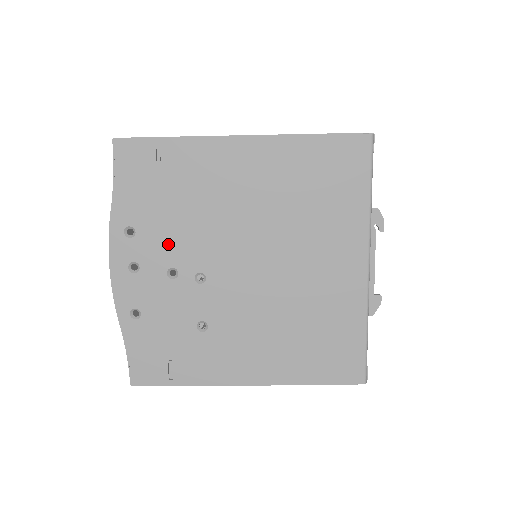
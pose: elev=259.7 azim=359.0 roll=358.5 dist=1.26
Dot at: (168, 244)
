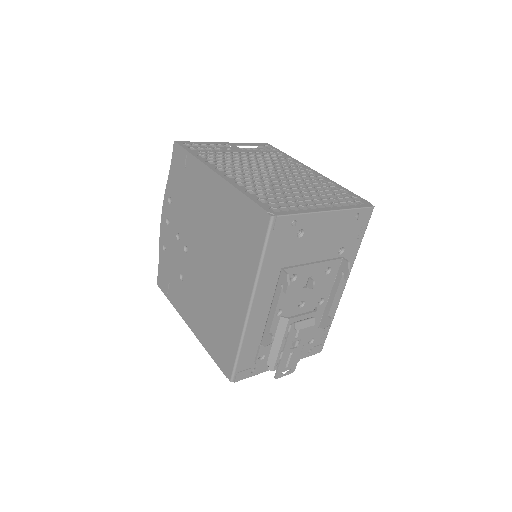
Dot at: (180, 219)
